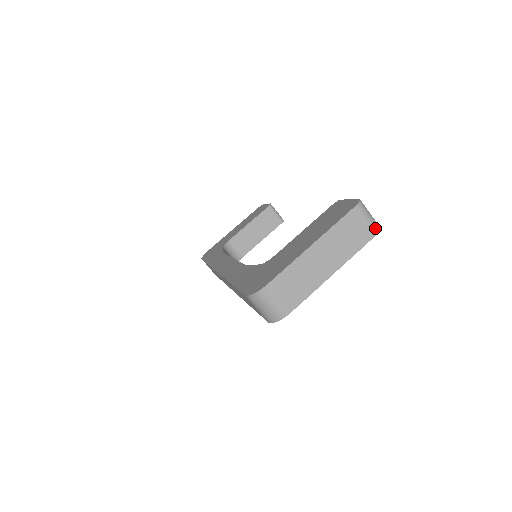
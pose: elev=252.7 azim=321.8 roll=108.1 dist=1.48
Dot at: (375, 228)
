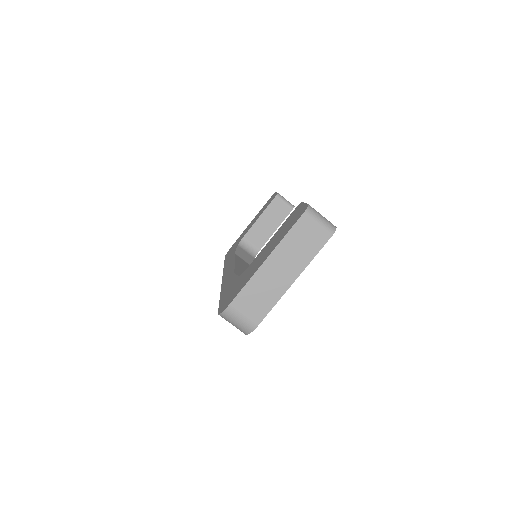
Dot at: (328, 231)
